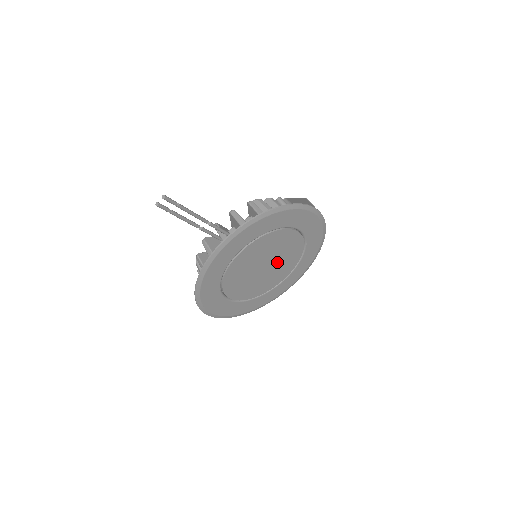
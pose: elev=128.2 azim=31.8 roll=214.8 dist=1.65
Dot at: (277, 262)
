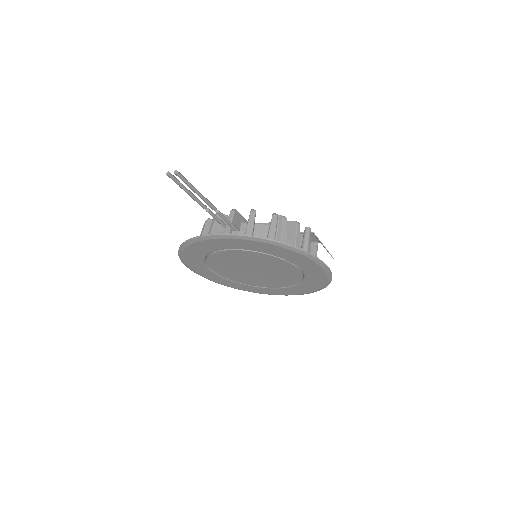
Dot at: (268, 274)
